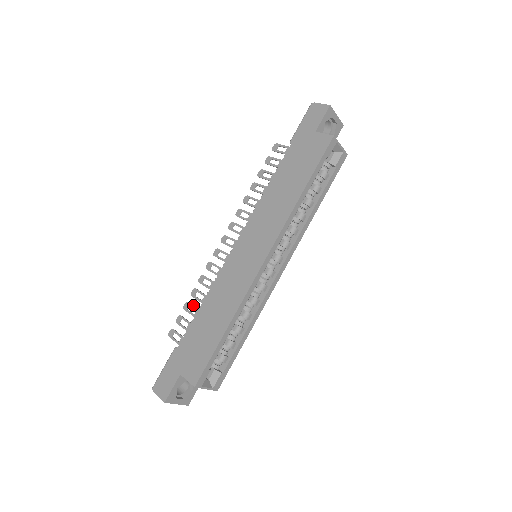
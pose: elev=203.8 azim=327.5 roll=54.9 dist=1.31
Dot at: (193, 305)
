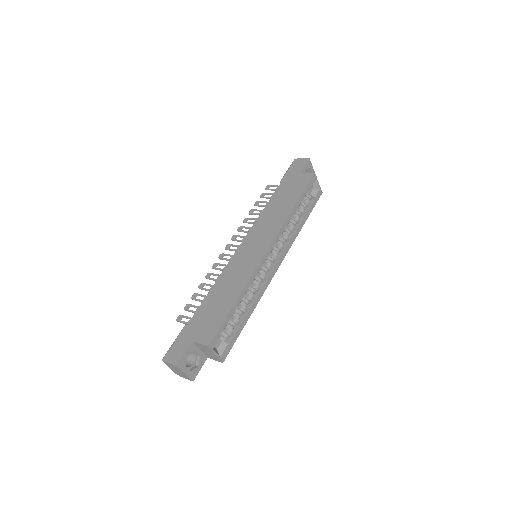
Dot at: (201, 294)
